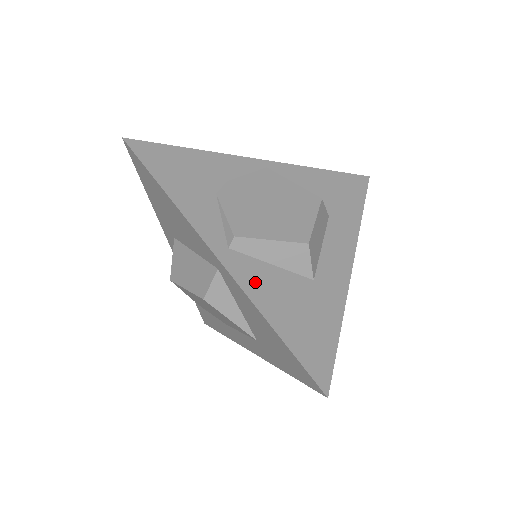
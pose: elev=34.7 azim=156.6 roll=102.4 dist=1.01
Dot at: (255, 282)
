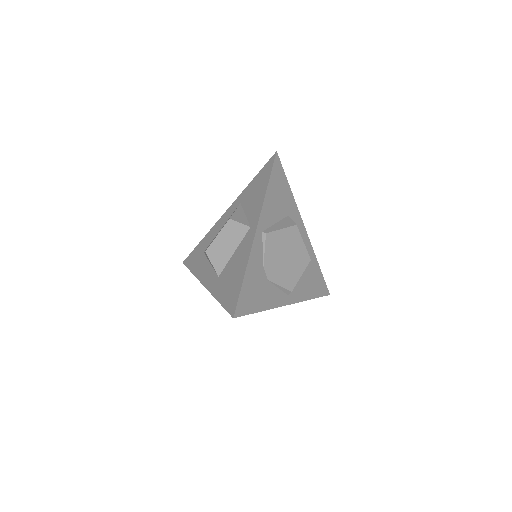
Dot at: (300, 293)
